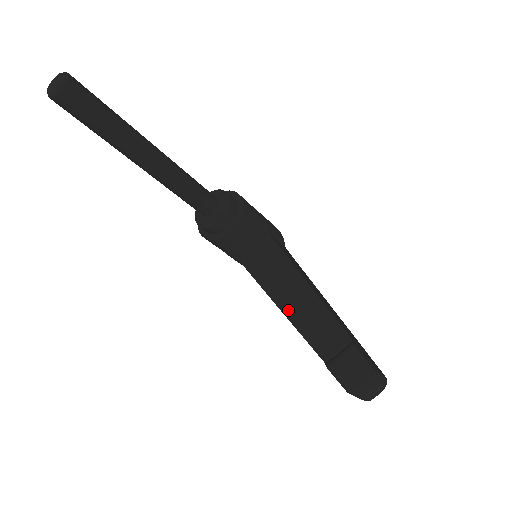
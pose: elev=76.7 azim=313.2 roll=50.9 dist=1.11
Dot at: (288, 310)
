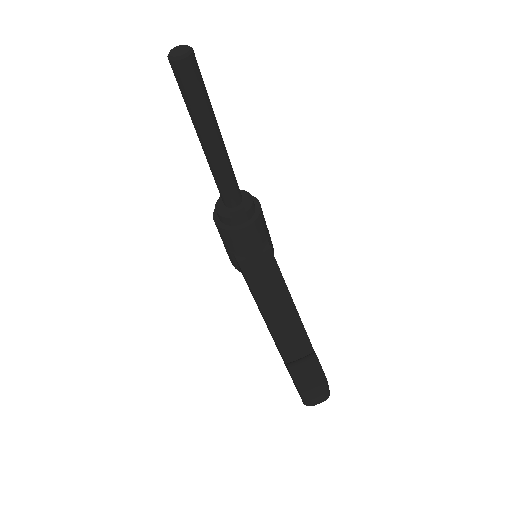
Dot at: (267, 310)
